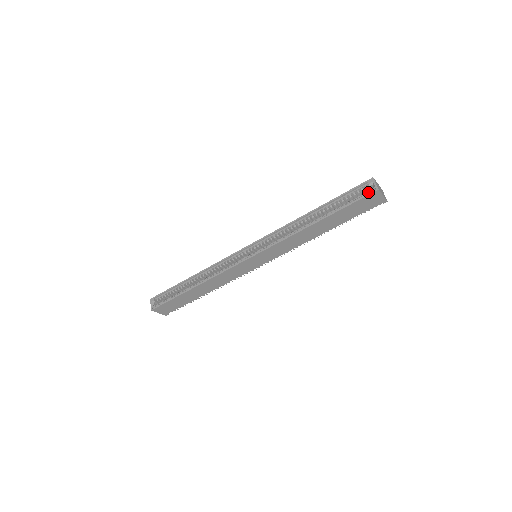
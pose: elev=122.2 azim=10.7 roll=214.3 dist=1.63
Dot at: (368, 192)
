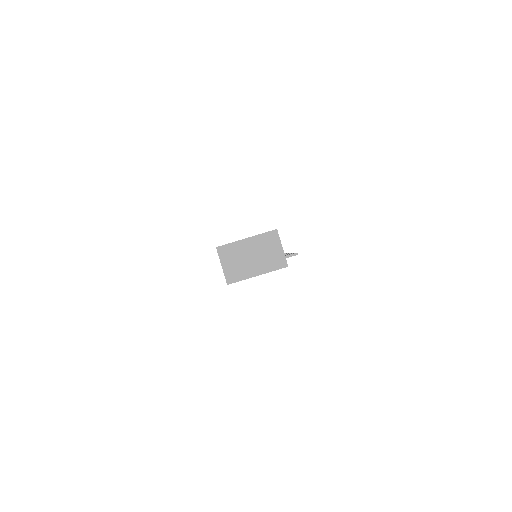
Dot at: occluded
